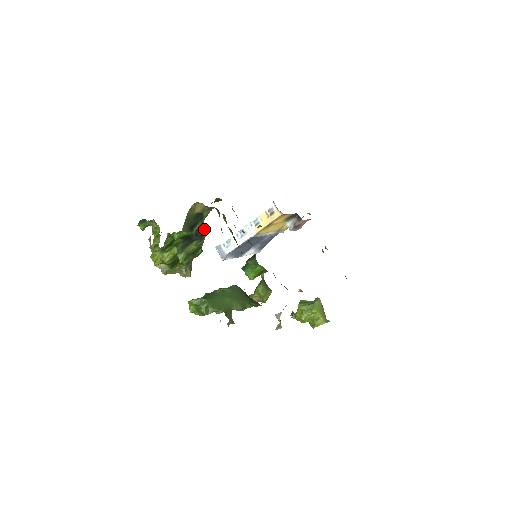
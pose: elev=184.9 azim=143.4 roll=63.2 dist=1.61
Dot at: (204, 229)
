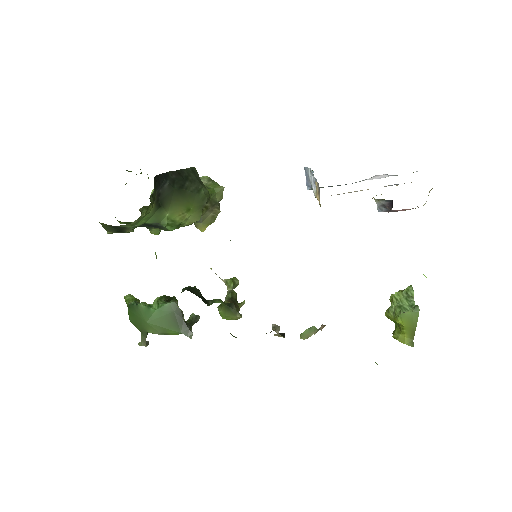
Dot at: (158, 221)
